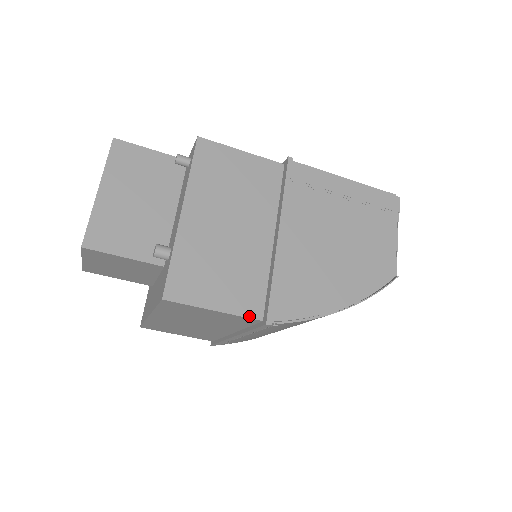
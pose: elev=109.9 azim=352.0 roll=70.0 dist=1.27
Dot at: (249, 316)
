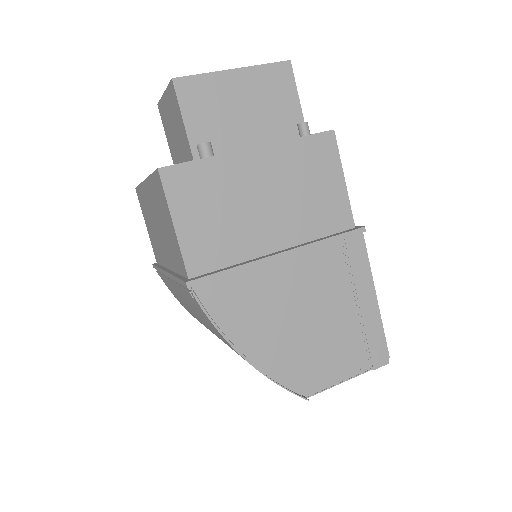
Dot at: (186, 263)
